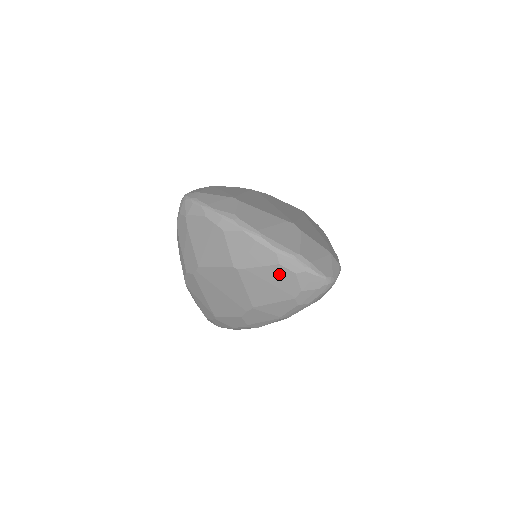
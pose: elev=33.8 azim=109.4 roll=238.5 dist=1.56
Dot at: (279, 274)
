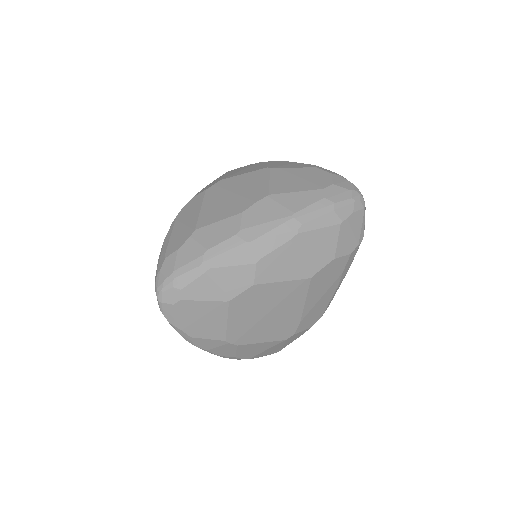
Dot at: (313, 173)
